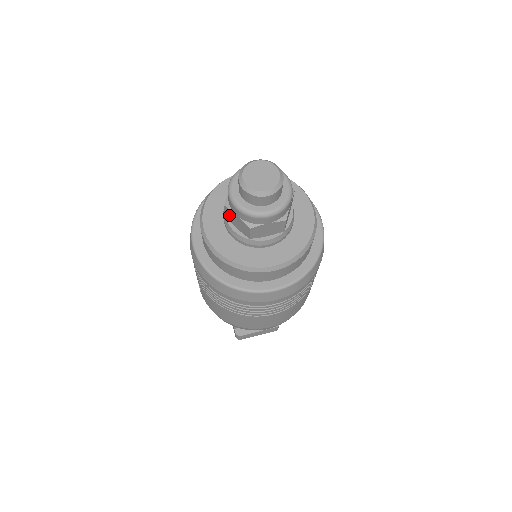
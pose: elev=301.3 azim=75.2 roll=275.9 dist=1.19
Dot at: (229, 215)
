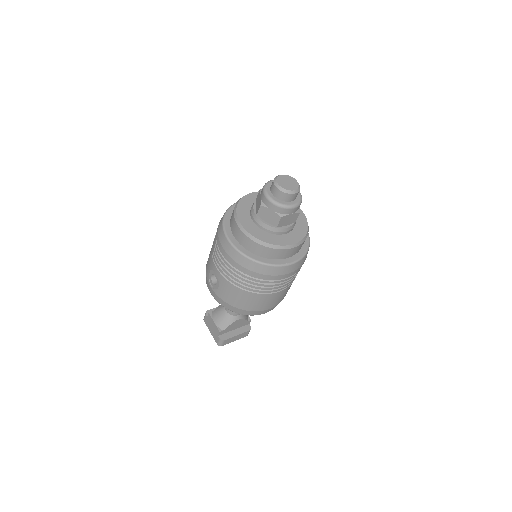
Dot at: (262, 212)
